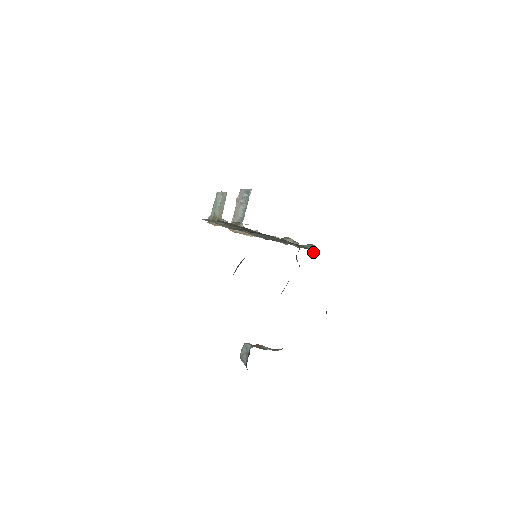
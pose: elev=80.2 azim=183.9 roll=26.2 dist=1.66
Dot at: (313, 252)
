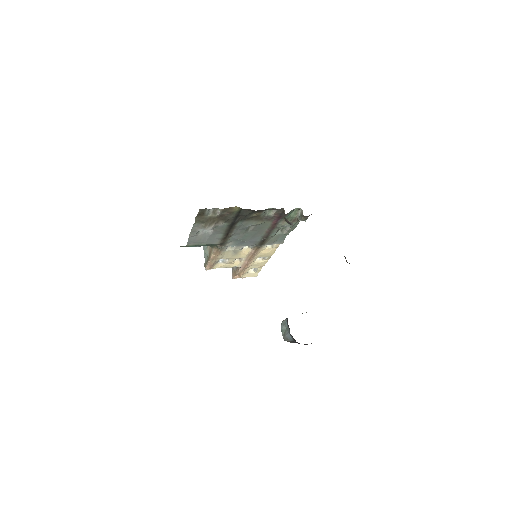
Dot at: (301, 216)
